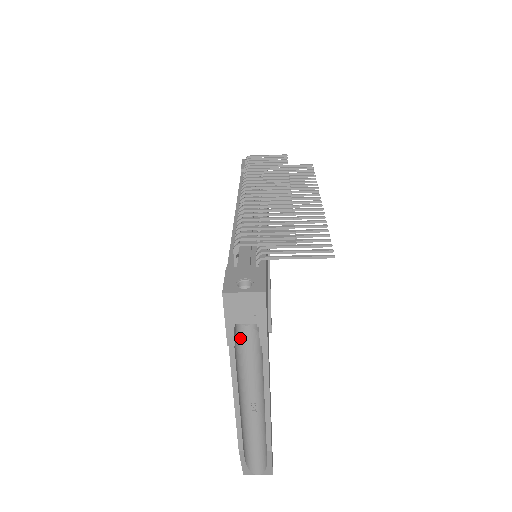
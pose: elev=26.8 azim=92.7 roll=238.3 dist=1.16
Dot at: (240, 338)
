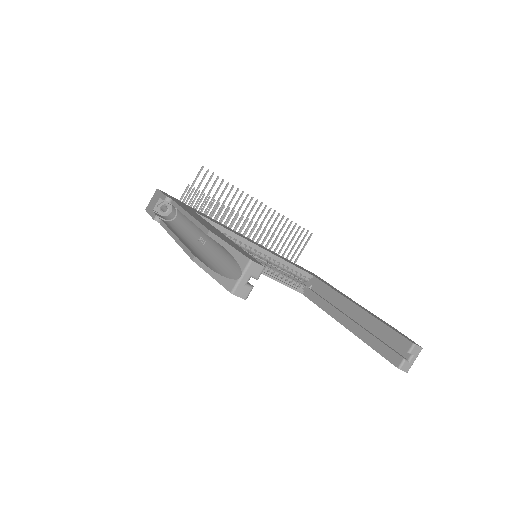
Dot at: (174, 223)
